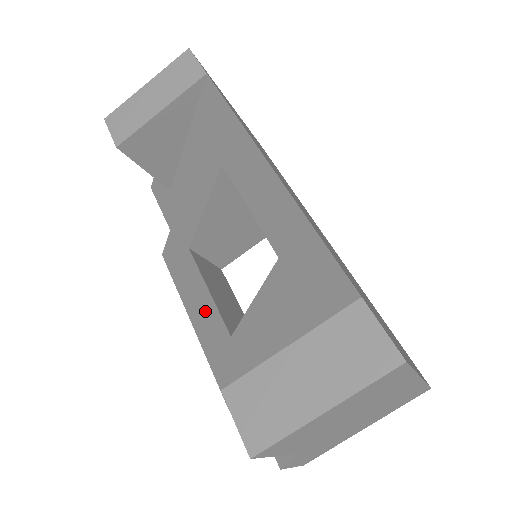
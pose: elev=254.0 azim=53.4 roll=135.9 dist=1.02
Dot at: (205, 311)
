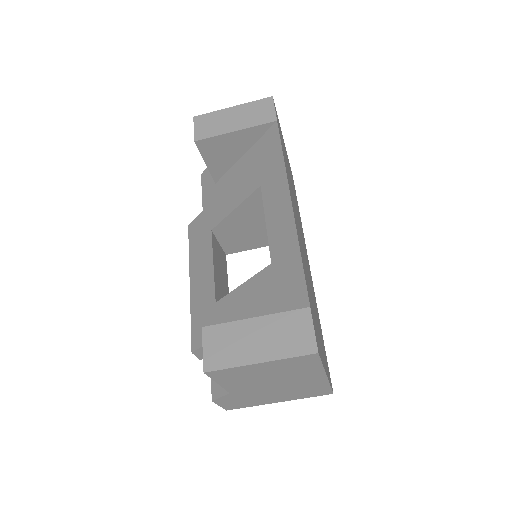
Dot at: (204, 278)
